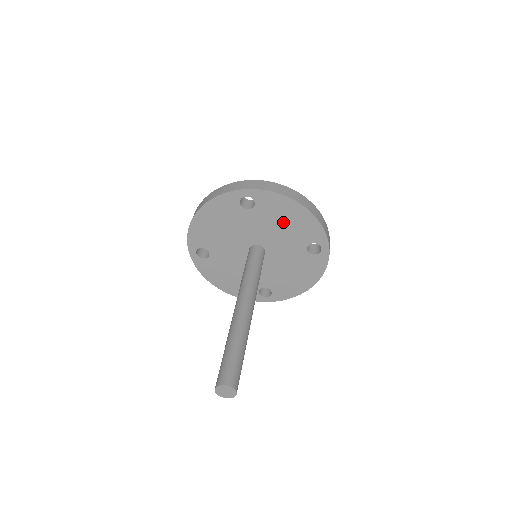
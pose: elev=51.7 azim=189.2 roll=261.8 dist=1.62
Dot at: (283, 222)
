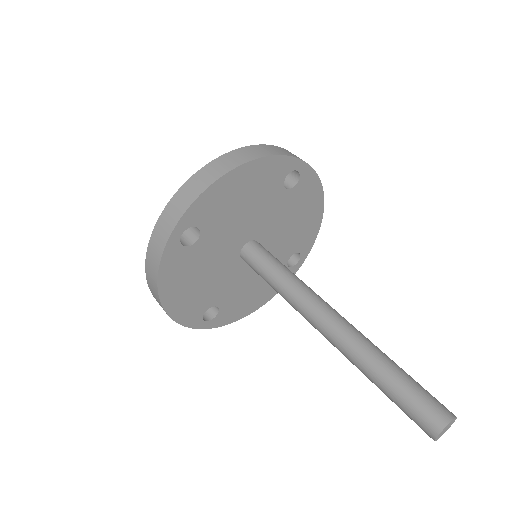
Dot at: (240, 202)
